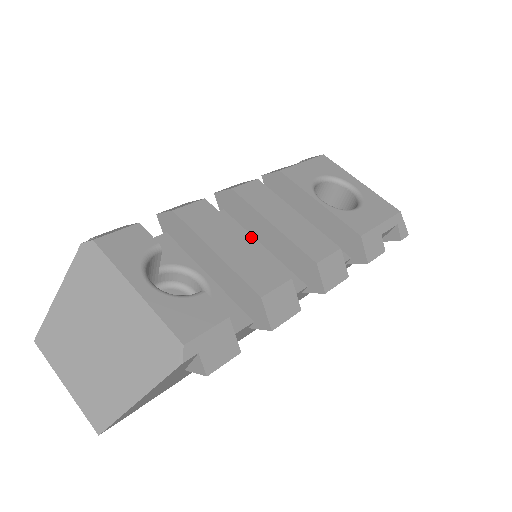
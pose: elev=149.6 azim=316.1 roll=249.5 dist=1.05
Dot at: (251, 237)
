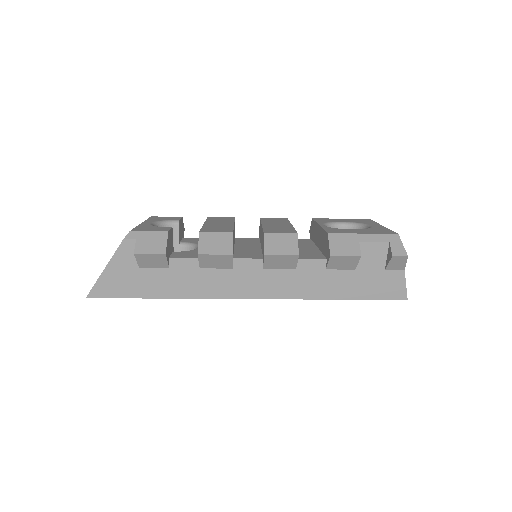
Dot at: (259, 245)
